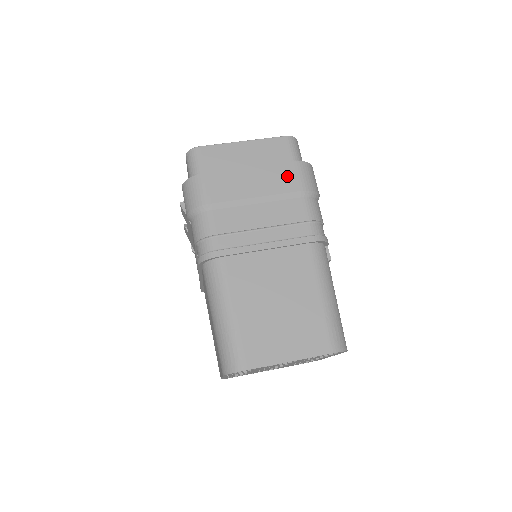
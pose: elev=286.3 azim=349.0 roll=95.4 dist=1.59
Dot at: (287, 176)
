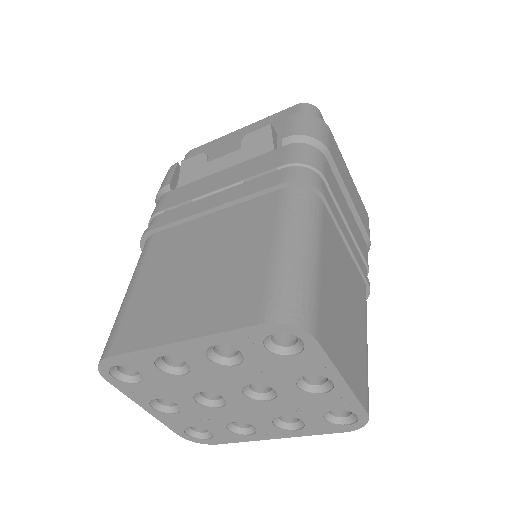
Dot at: (365, 215)
